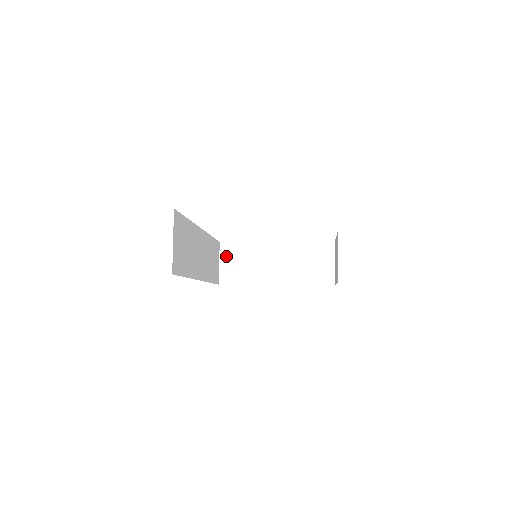
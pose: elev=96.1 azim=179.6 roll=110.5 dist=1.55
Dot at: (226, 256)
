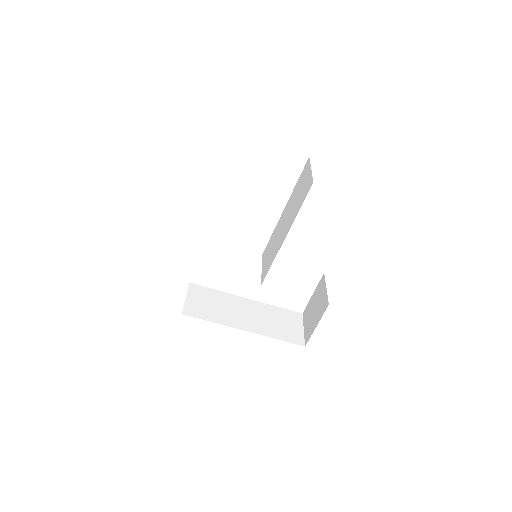
Dot at: (194, 294)
